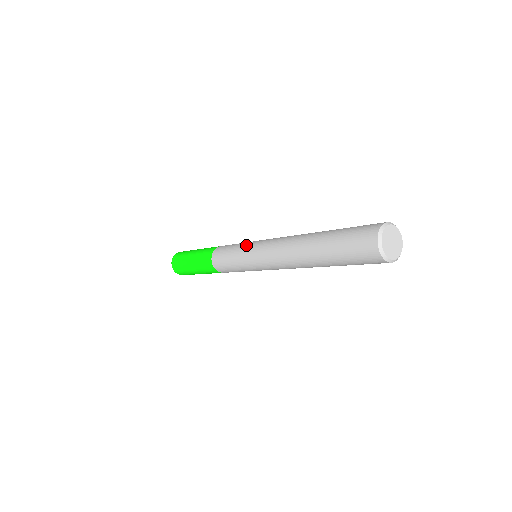
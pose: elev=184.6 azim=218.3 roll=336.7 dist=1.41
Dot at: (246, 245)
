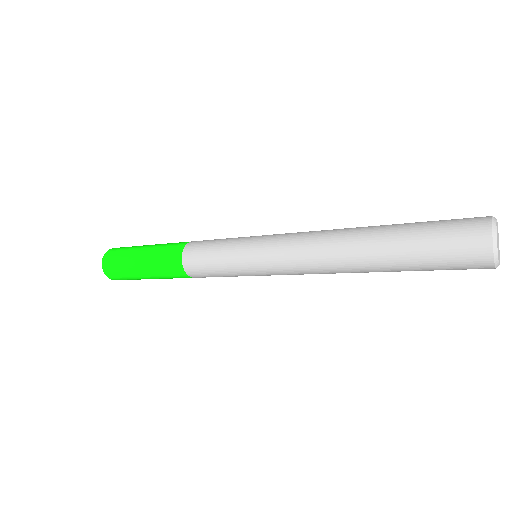
Dot at: (243, 250)
